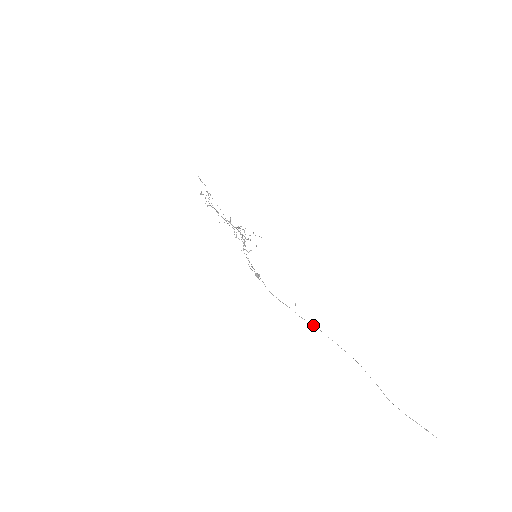
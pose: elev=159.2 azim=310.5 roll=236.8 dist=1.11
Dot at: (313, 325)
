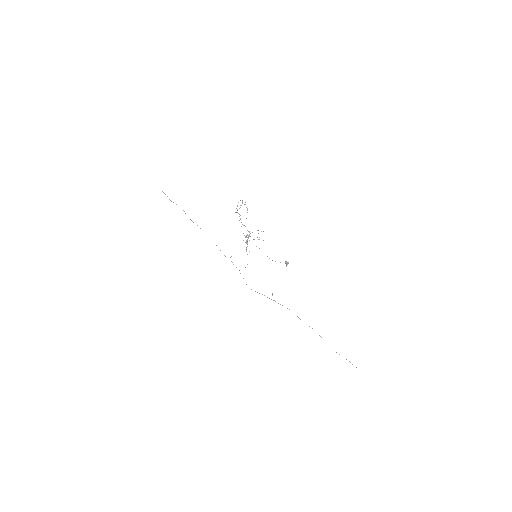
Dot at: (287, 308)
